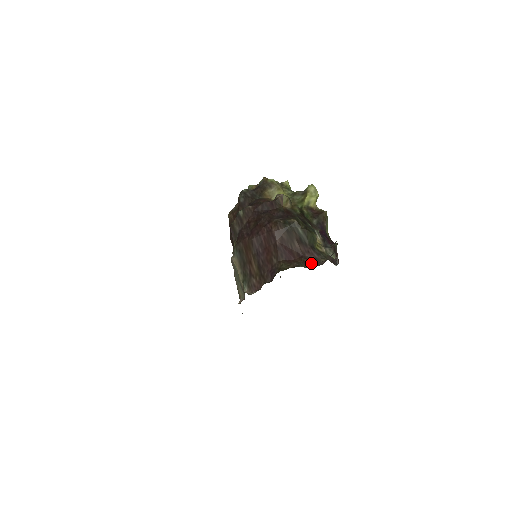
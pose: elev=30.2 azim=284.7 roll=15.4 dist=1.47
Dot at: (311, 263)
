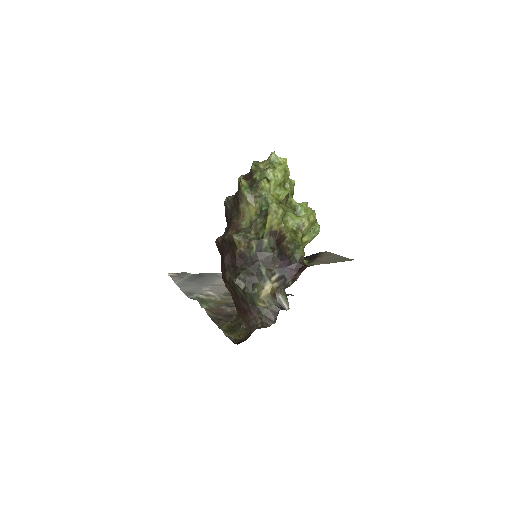
Dot at: (250, 324)
